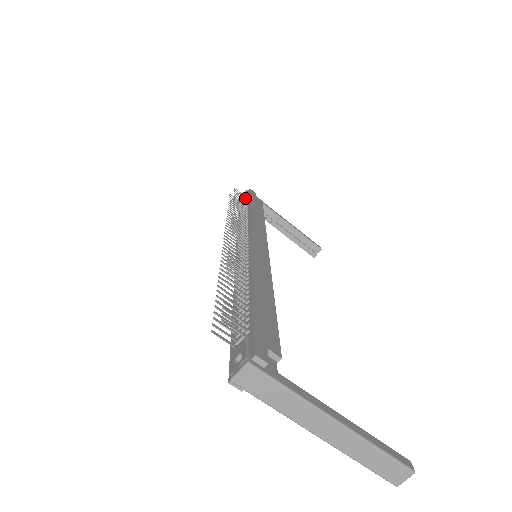
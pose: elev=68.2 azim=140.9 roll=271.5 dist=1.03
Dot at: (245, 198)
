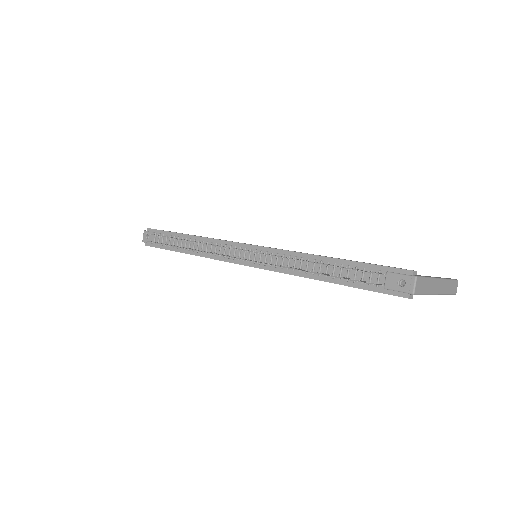
Dot at: (161, 235)
